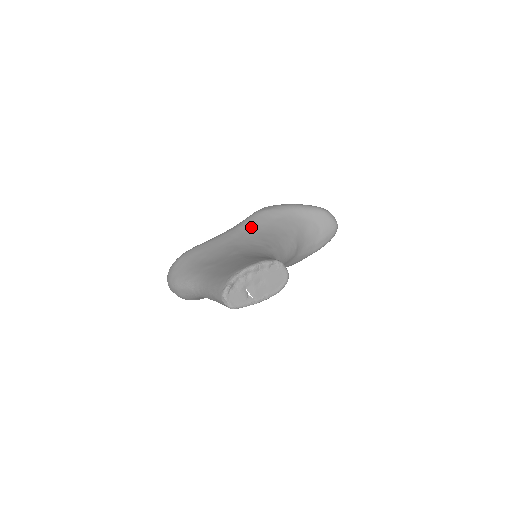
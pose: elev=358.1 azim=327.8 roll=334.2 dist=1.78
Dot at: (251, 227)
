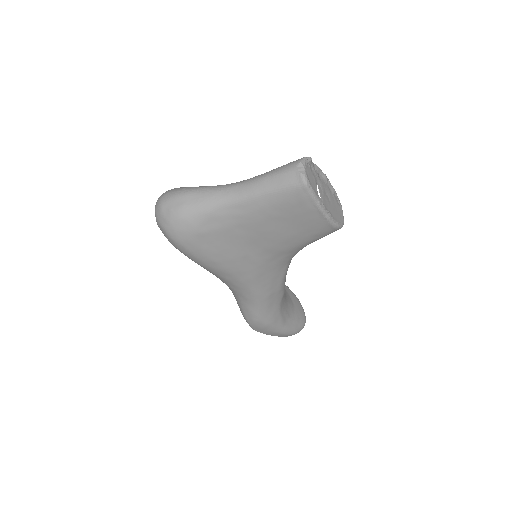
Dot at: occluded
